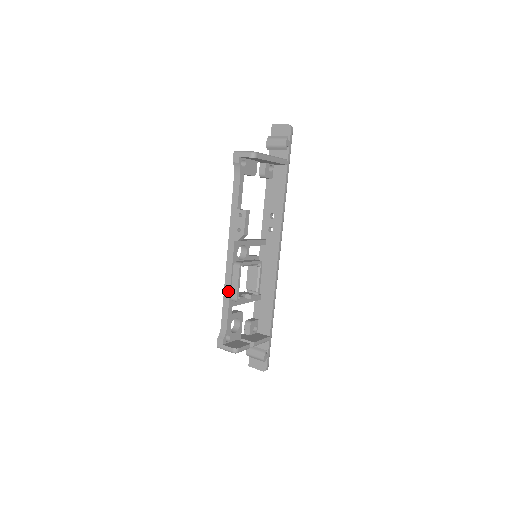
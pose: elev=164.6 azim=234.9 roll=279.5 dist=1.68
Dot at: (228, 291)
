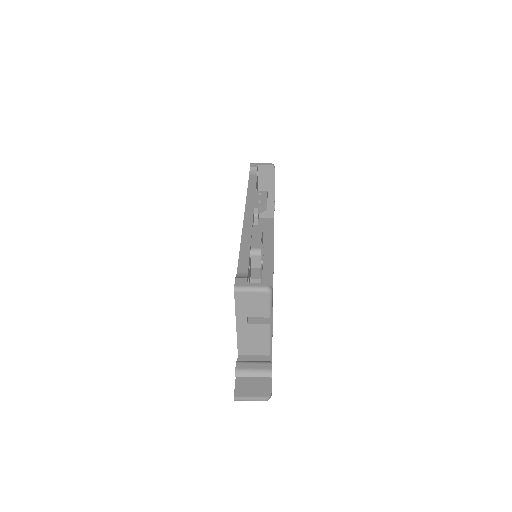
Dot at: (248, 241)
